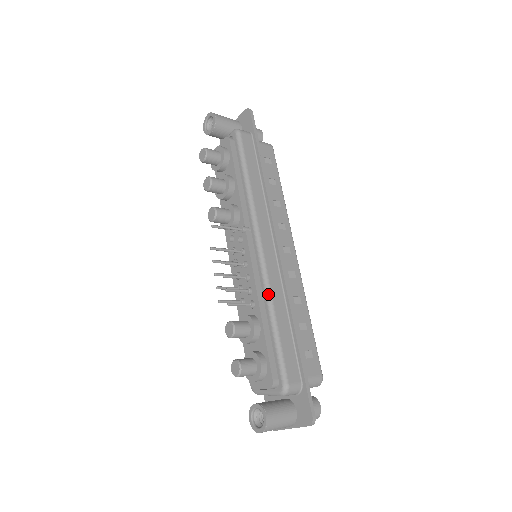
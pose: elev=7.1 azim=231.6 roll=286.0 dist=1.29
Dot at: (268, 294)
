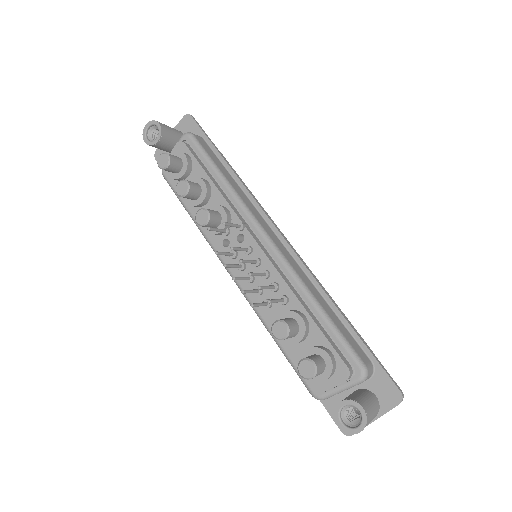
Dot at: (300, 282)
